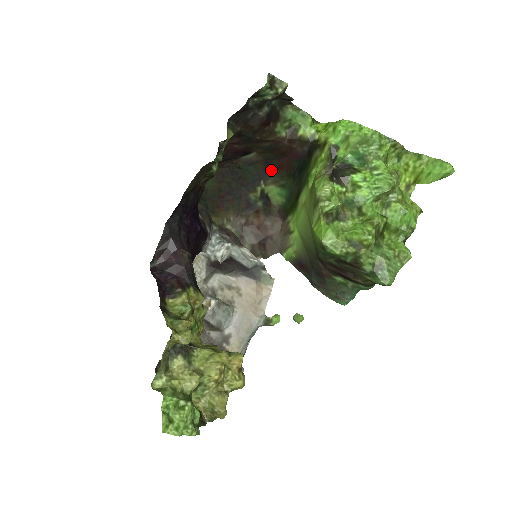
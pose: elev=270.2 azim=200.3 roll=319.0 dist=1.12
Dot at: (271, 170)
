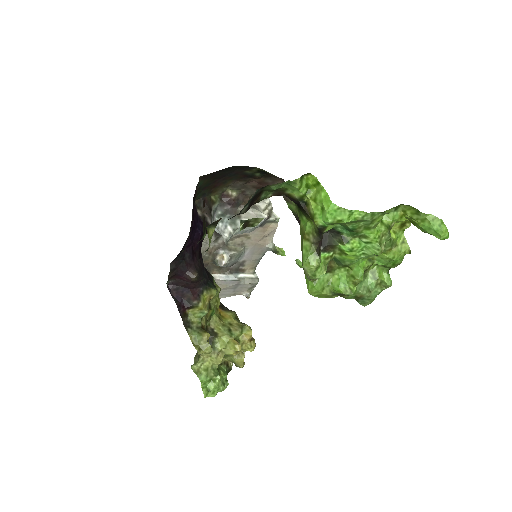
Dot at: occluded
